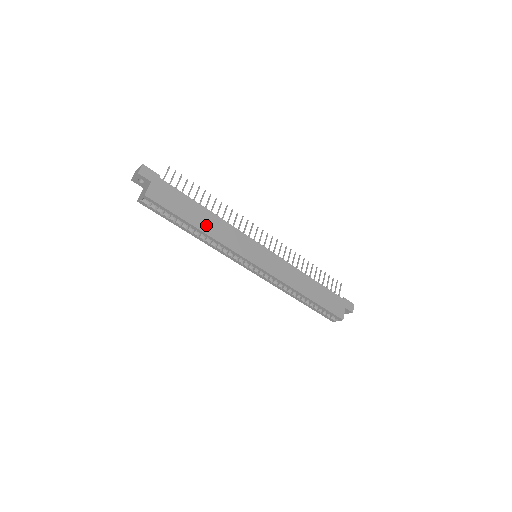
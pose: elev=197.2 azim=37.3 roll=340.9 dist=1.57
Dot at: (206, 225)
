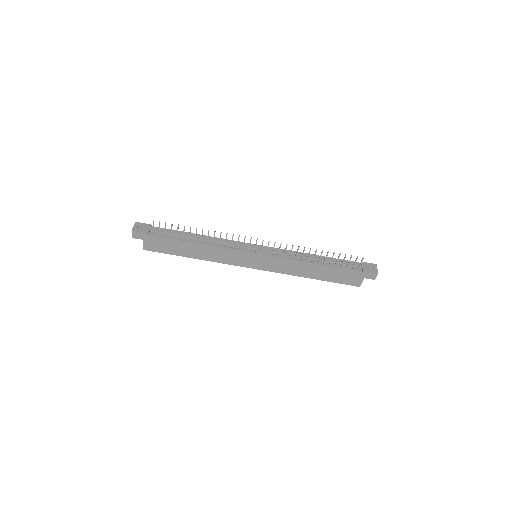
Dot at: (198, 254)
